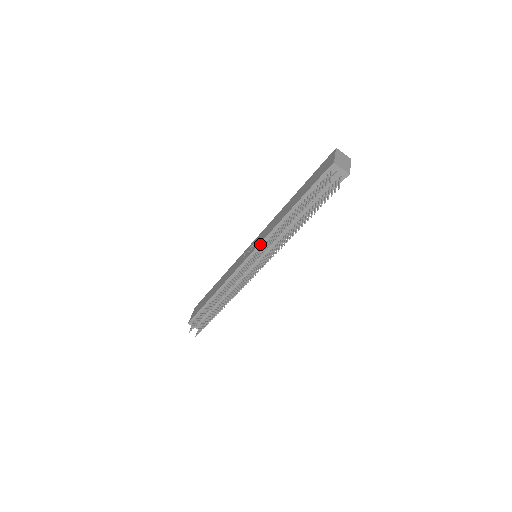
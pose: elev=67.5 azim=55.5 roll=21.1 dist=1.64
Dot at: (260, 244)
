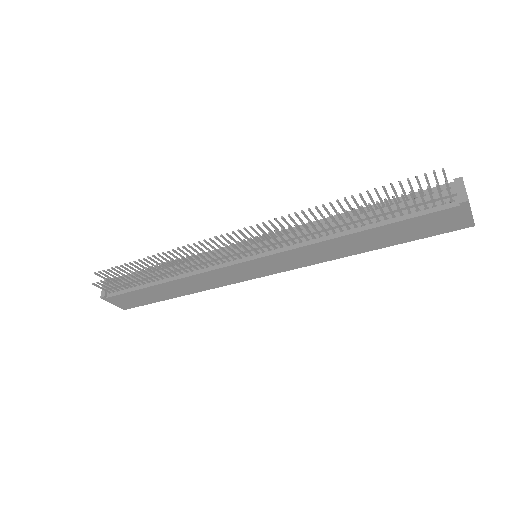
Dot at: occluded
